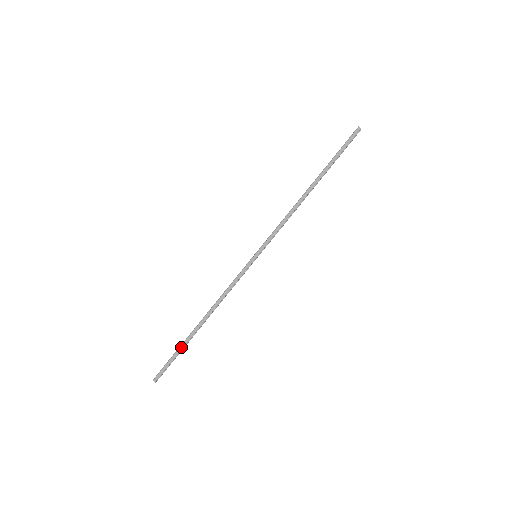
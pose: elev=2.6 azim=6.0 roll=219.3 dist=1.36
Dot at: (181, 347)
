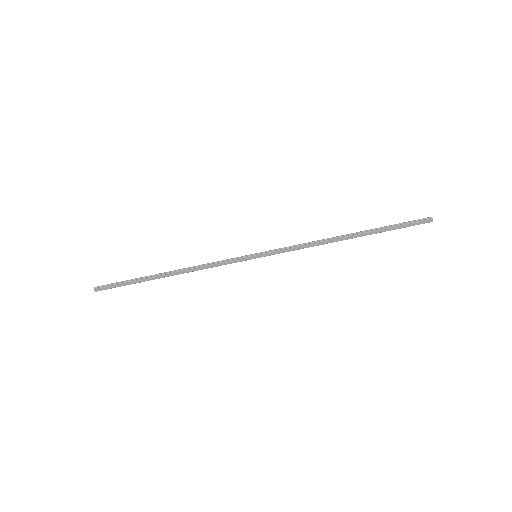
Dot at: (137, 281)
